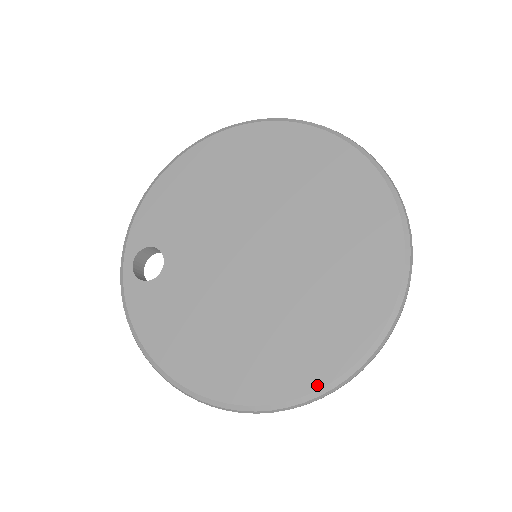
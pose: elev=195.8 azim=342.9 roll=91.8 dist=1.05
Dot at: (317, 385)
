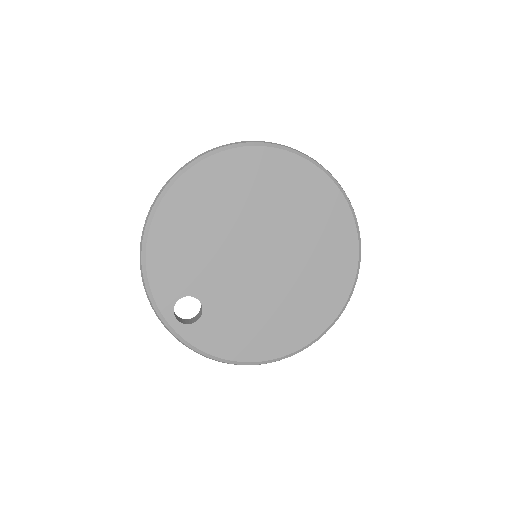
Dot at: (342, 305)
